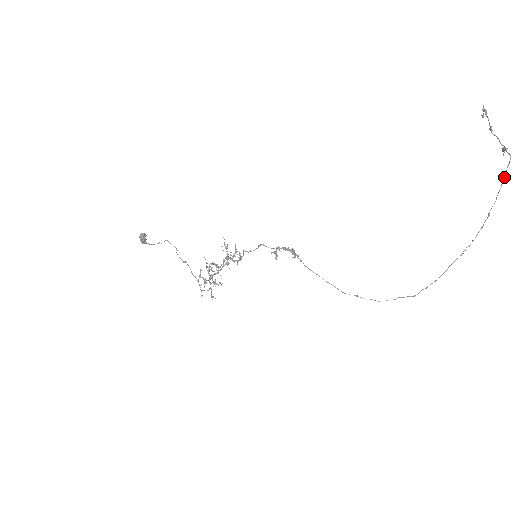
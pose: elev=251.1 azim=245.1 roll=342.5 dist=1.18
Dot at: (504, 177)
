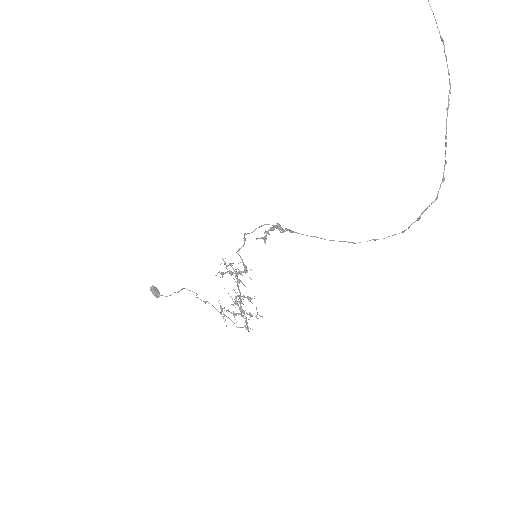
Dot at: out of frame
